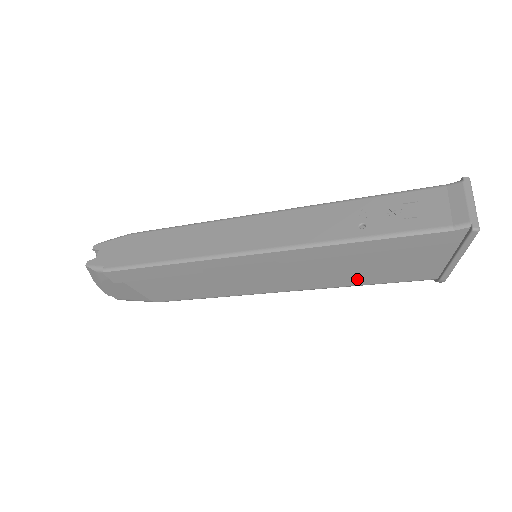
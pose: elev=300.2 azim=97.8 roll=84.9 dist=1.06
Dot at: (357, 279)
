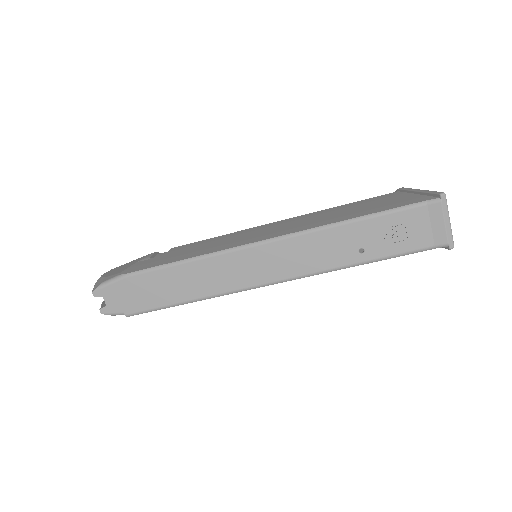
Dot at: occluded
